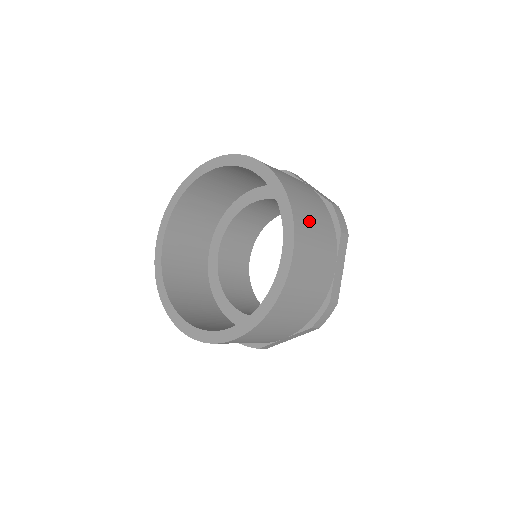
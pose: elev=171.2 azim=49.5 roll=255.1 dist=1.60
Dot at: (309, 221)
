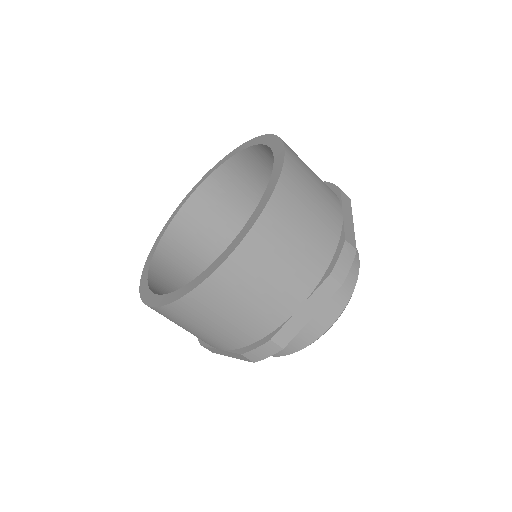
Dot at: occluded
